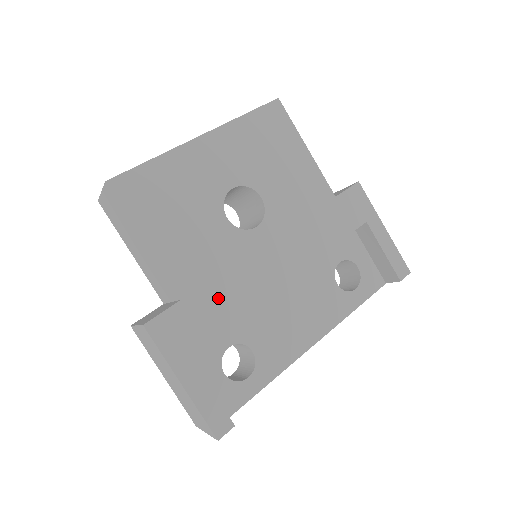
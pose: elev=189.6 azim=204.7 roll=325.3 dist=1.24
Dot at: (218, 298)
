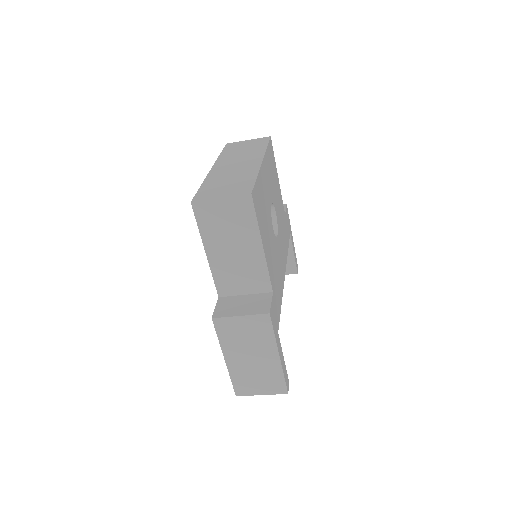
Dot at: (278, 289)
